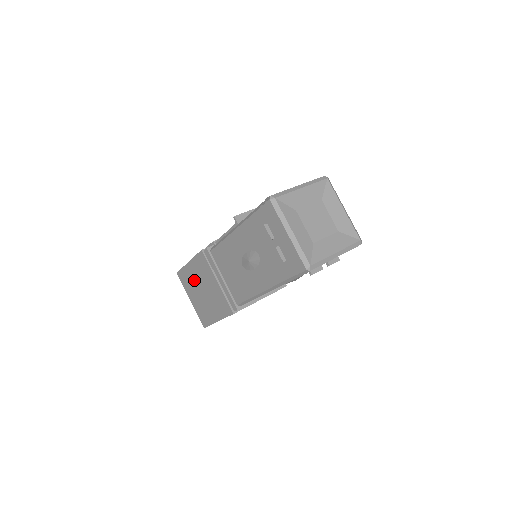
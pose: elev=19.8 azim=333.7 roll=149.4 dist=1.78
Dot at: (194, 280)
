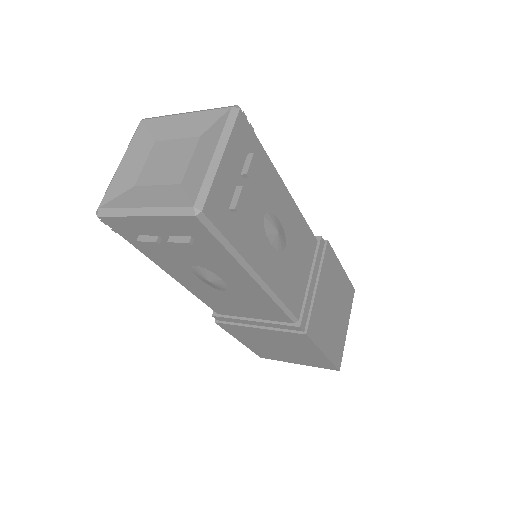
Dot at: occluded
